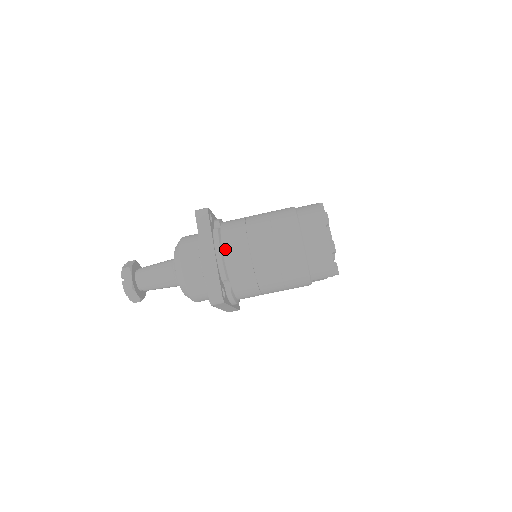
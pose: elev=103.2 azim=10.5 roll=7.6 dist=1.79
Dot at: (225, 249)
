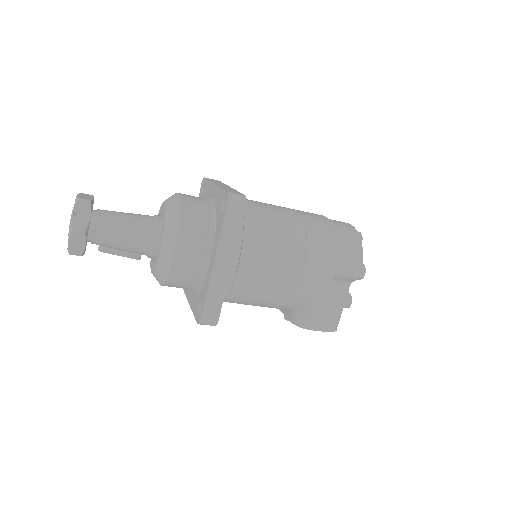
Dot at: occluded
